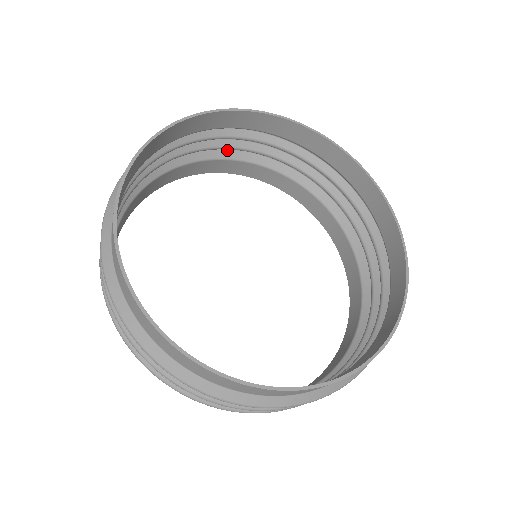
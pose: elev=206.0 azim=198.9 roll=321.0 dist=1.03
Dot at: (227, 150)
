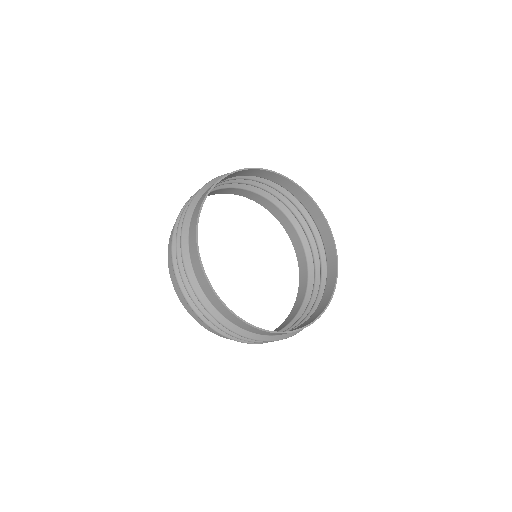
Dot at: (267, 192)
